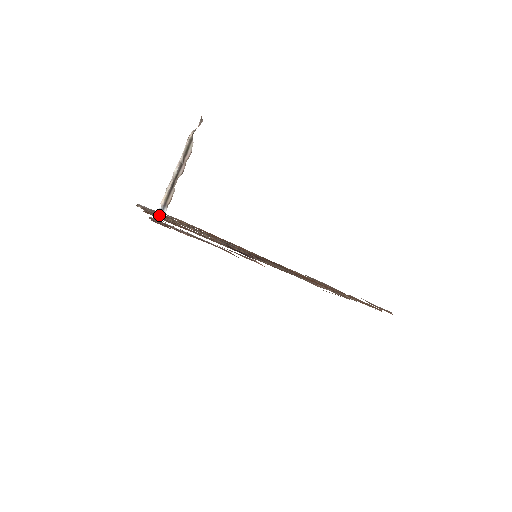
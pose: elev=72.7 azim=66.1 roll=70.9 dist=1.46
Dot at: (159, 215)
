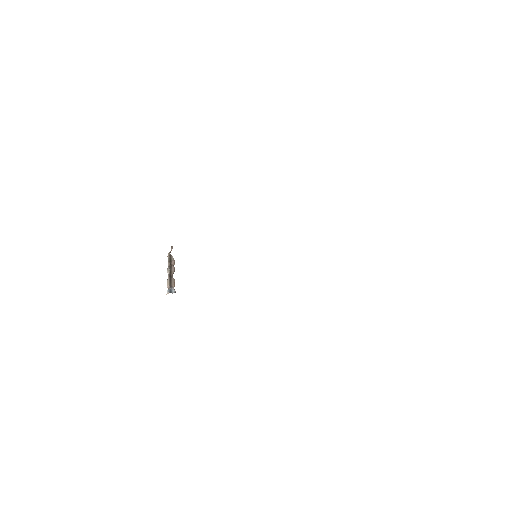
Dot at: occluded
